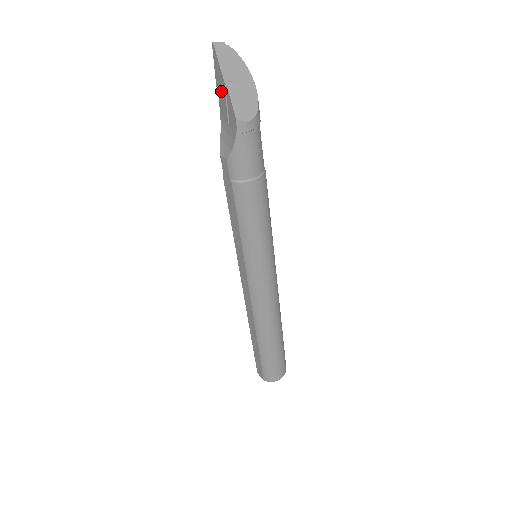
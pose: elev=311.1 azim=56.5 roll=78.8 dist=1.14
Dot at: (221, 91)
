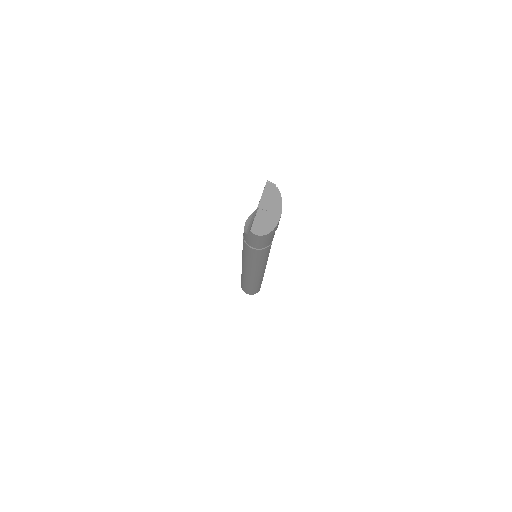
Dot at: occluded
